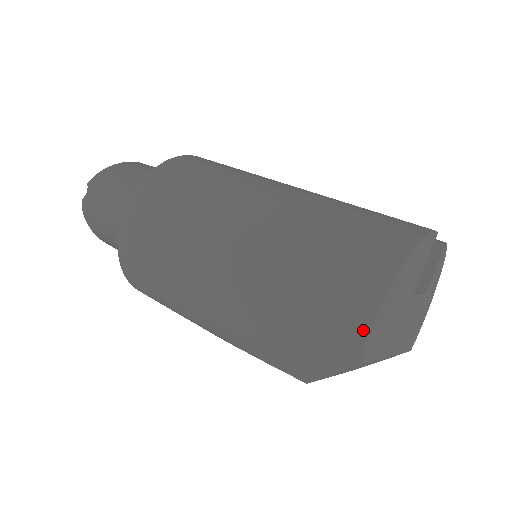
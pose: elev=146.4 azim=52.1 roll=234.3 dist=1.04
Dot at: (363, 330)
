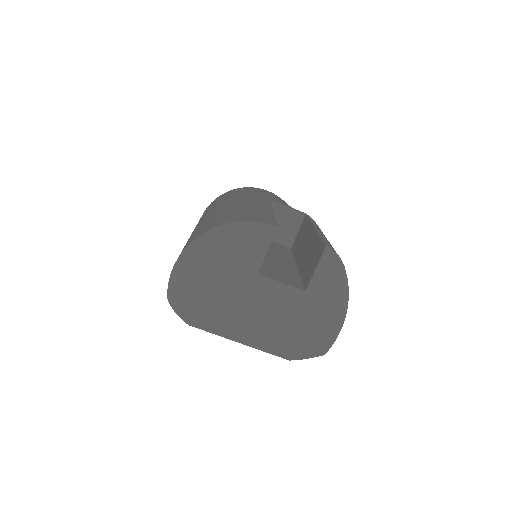
Dot at: (170, 275)
